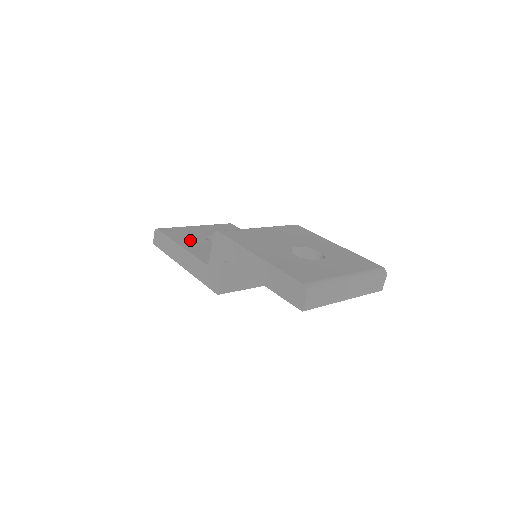
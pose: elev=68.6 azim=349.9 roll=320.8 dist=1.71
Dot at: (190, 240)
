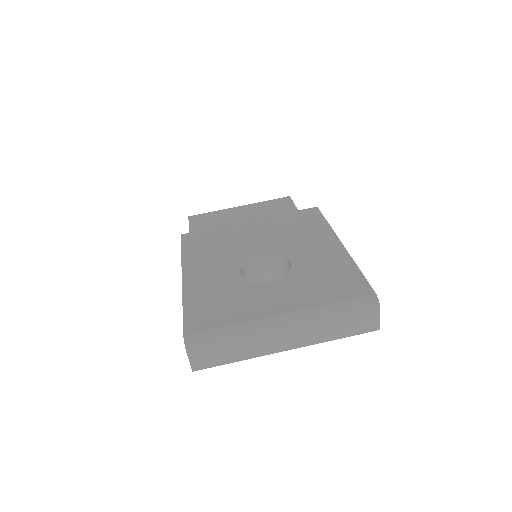
Dot at: occluded
